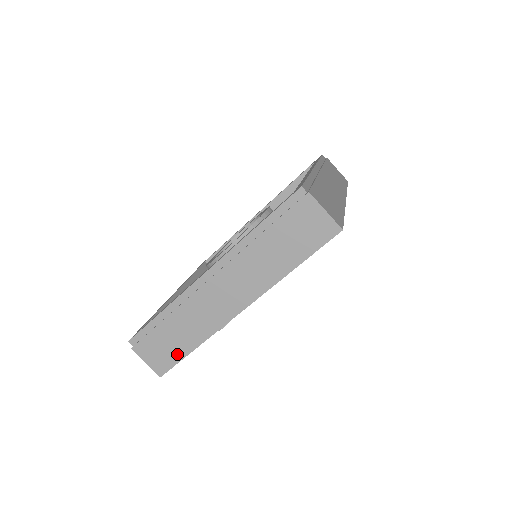
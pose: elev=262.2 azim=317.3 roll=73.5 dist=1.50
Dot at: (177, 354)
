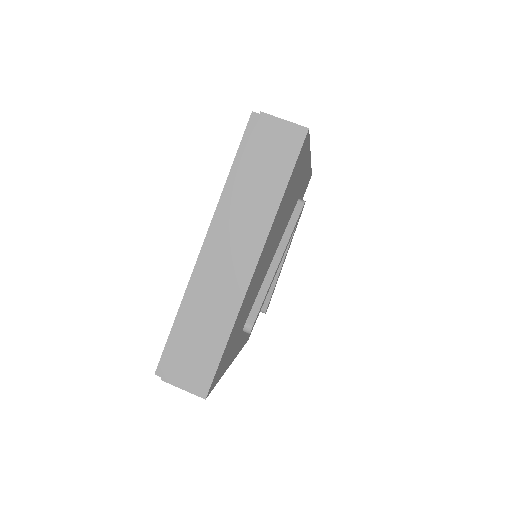
Dot at: (212, 358)
